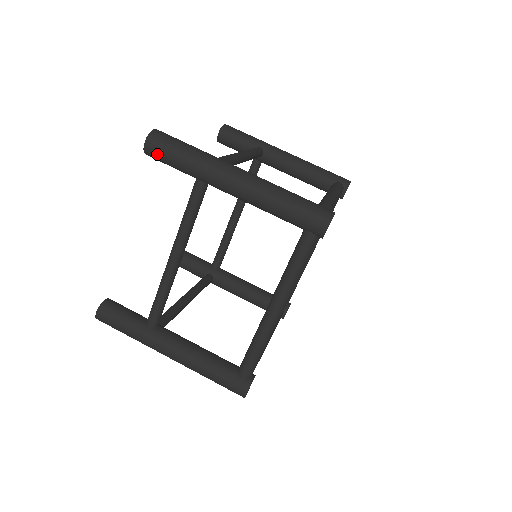
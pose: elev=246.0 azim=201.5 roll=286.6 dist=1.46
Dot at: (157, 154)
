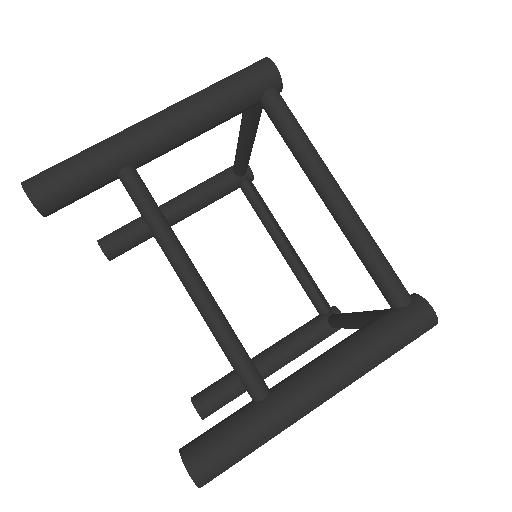
Dot at: occluded
